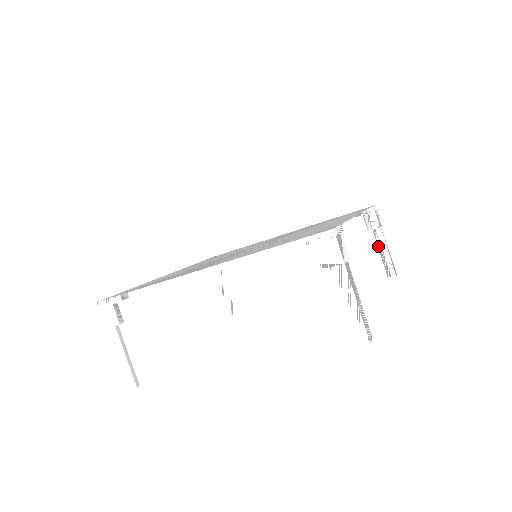
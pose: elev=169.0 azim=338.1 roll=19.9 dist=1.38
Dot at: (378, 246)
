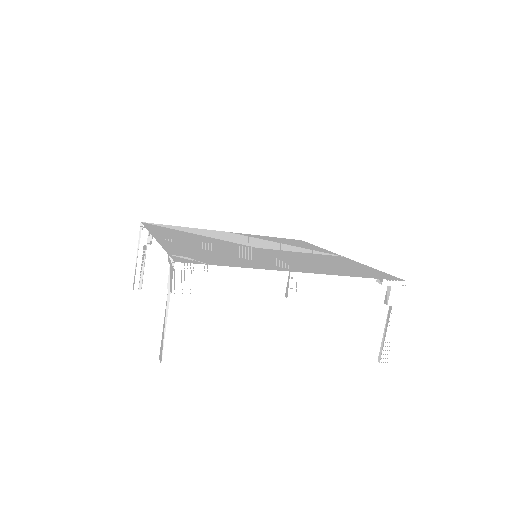
Dot at: occluded
